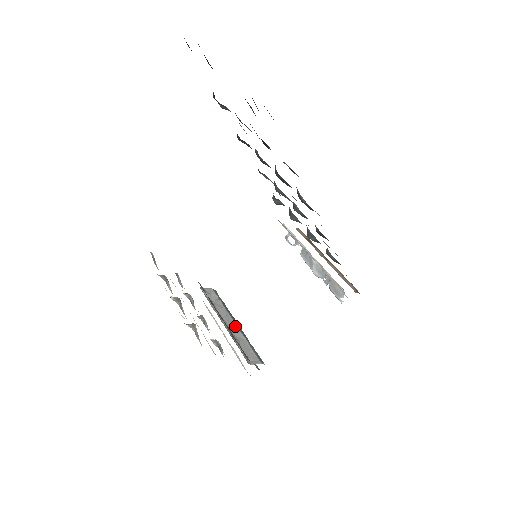
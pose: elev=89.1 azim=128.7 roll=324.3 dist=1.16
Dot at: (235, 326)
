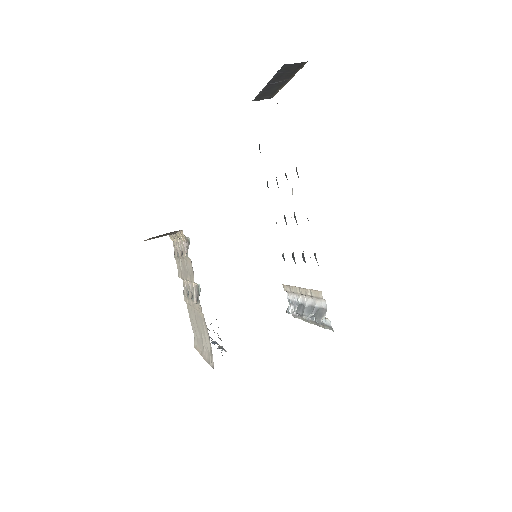
Dot at: occluded
